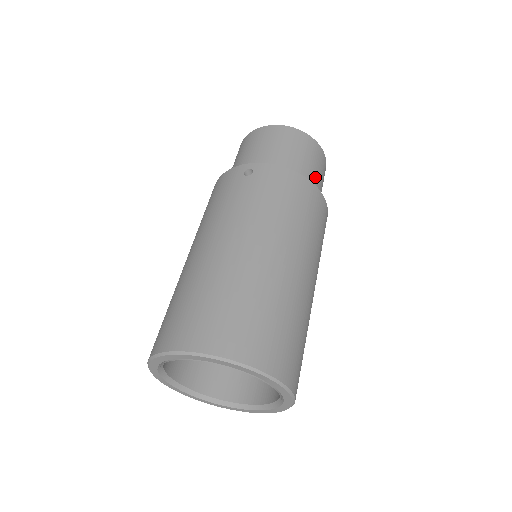
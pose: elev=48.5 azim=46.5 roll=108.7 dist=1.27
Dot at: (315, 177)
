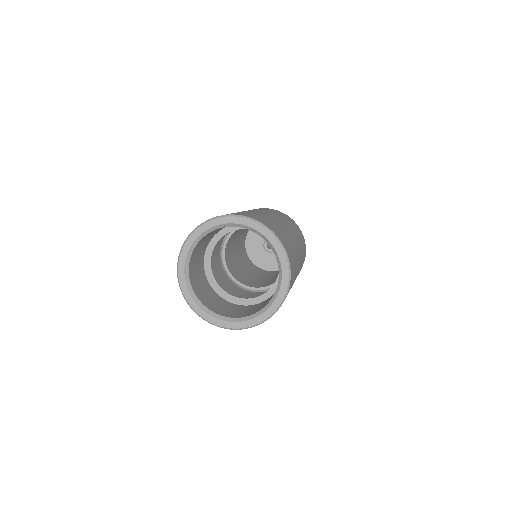
Dot at: occluded
